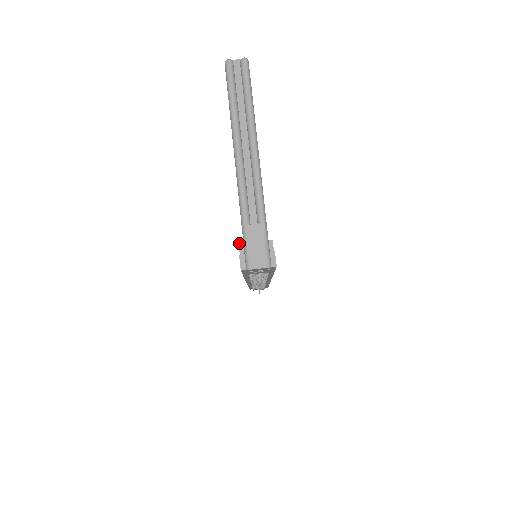
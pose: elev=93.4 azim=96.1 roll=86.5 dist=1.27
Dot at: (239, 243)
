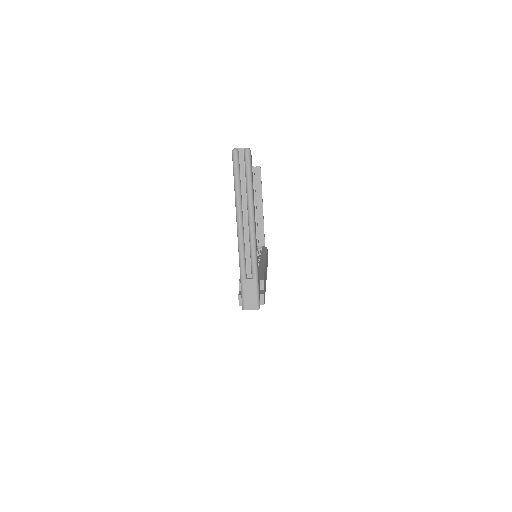
Dot at: (239, 281)
